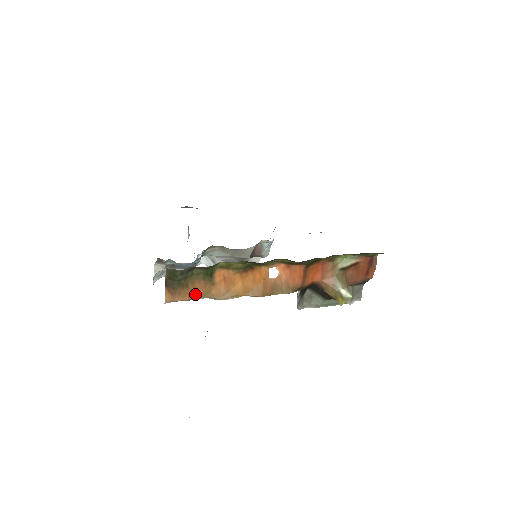
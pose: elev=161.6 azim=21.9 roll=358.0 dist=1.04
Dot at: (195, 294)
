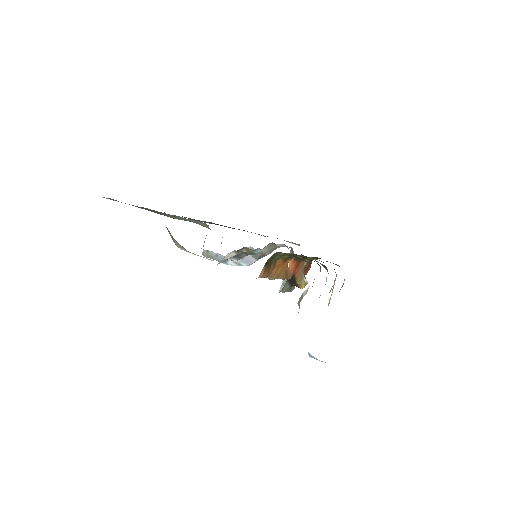
Dot at: (268, 273)
